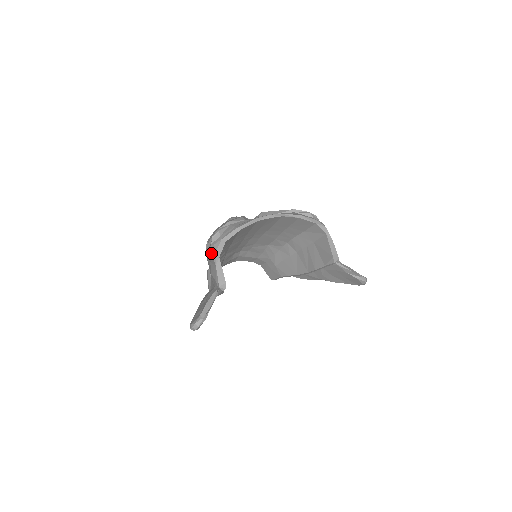
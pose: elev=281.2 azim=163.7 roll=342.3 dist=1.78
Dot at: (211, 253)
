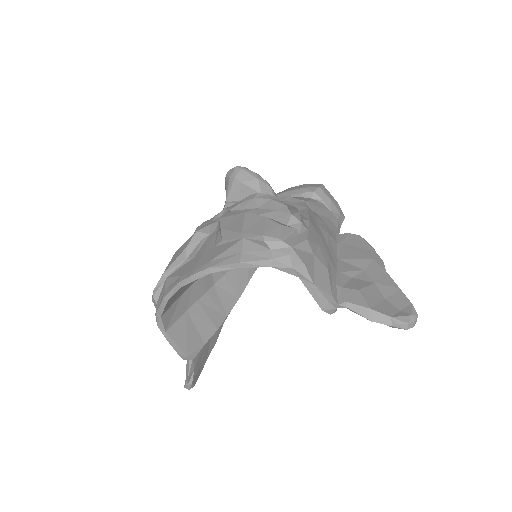
Dot at: occluded
